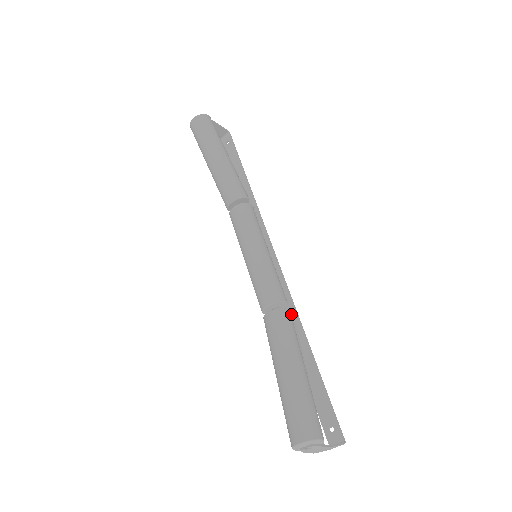
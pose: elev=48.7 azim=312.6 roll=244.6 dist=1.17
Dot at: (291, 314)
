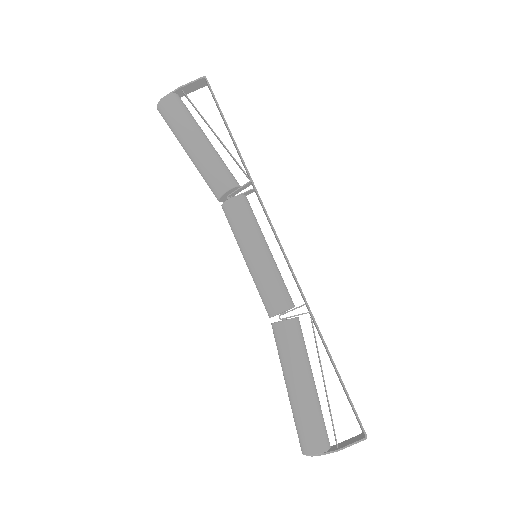
Dot at: occluded
